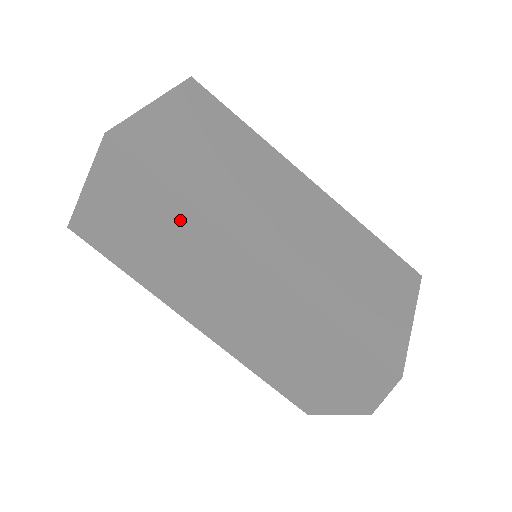
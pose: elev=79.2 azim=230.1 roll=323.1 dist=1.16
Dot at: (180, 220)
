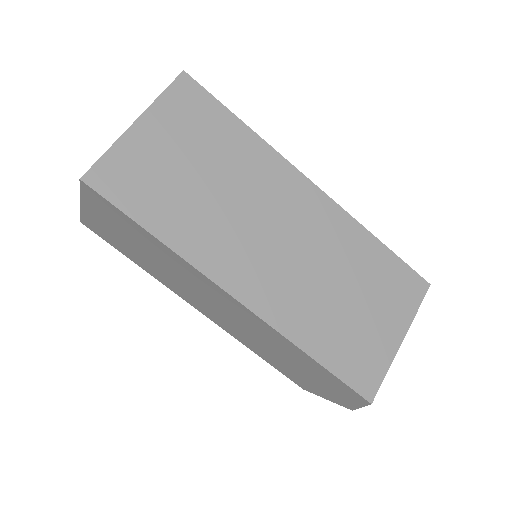
Dot at: (163, 252)
